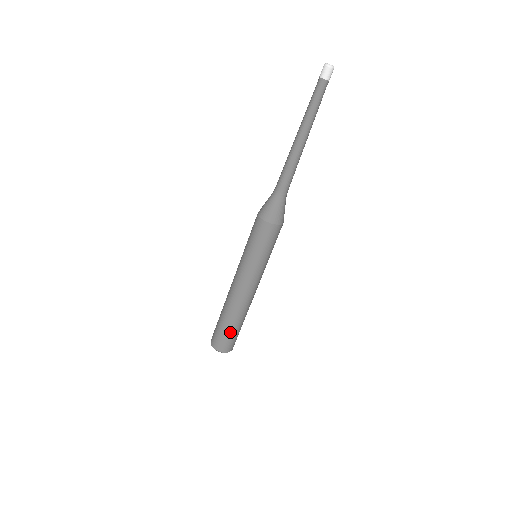
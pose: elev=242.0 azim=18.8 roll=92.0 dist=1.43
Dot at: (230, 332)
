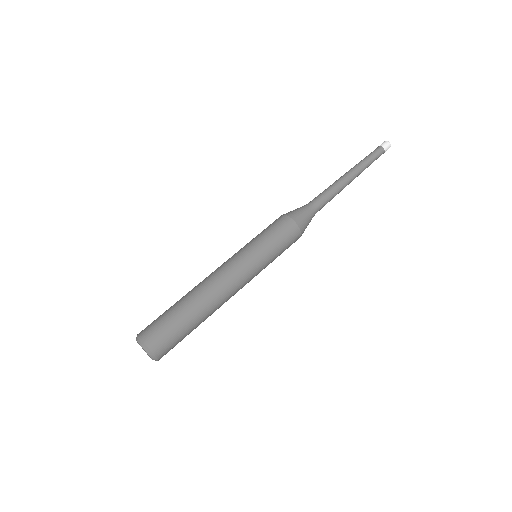
Dot at: (170, 313)
